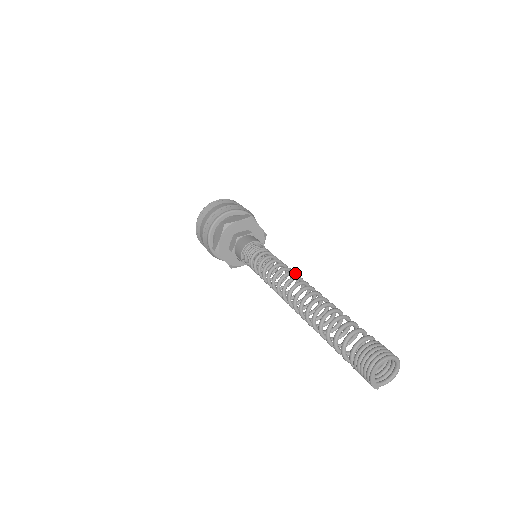
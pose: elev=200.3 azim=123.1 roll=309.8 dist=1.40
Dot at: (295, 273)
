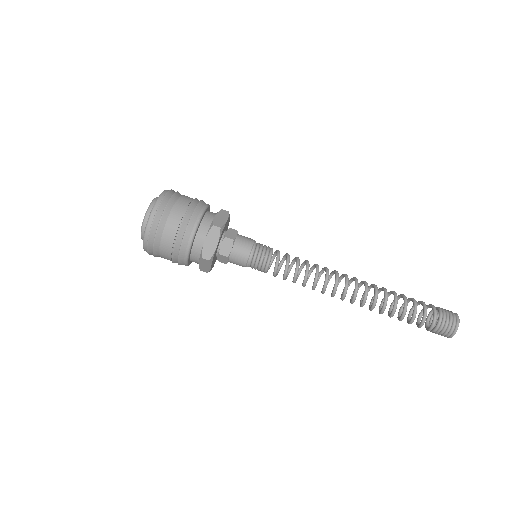
Dot at: (327, 268)
